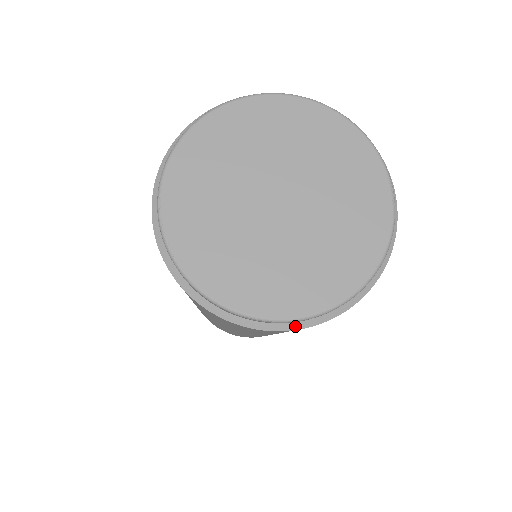
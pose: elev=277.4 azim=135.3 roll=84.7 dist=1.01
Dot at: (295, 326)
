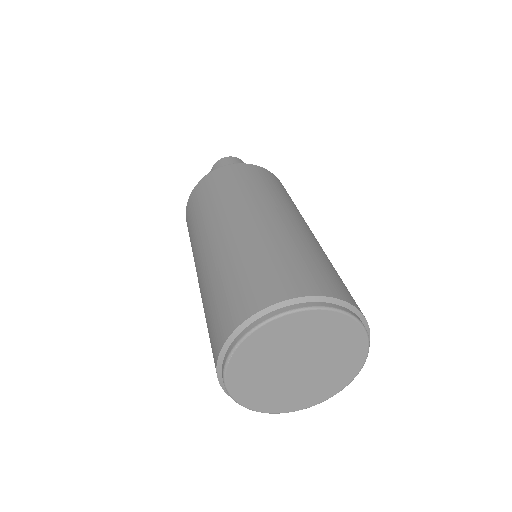
Dot at: occluded
